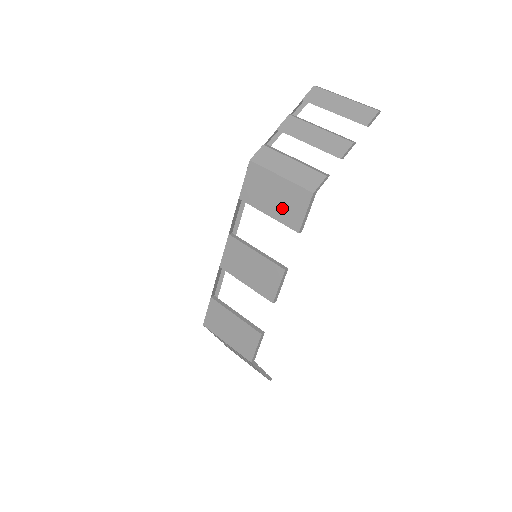
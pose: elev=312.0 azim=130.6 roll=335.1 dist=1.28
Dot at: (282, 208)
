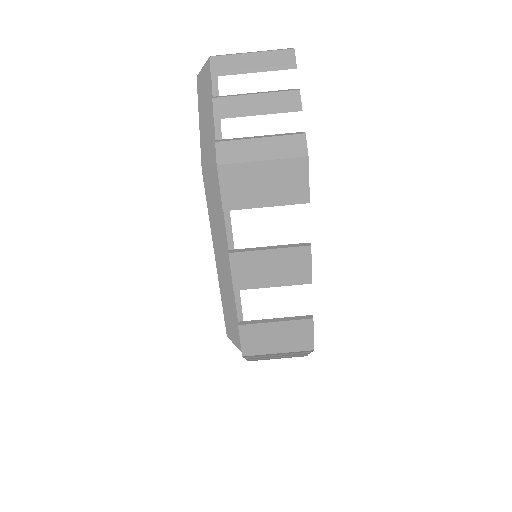
Dot at: (280, 191)
